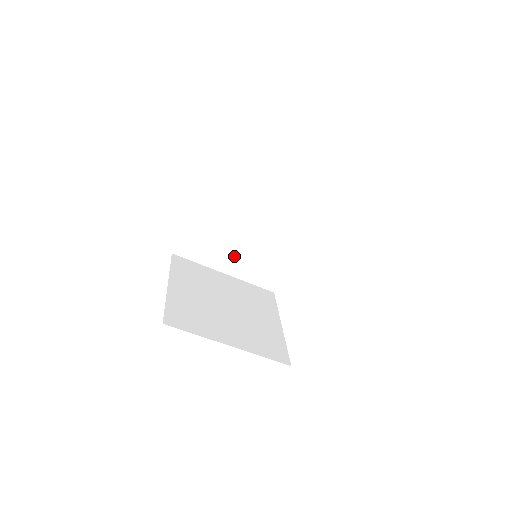
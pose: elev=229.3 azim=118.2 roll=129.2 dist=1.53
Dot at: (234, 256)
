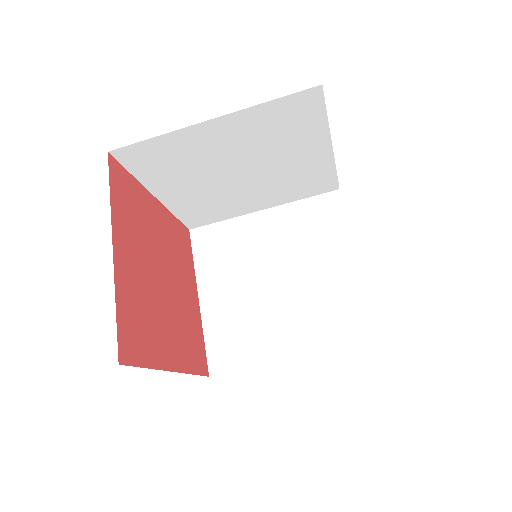
Dot at: (254, 197)
